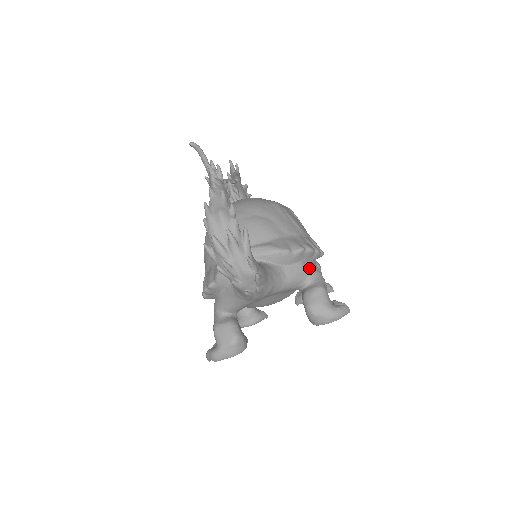
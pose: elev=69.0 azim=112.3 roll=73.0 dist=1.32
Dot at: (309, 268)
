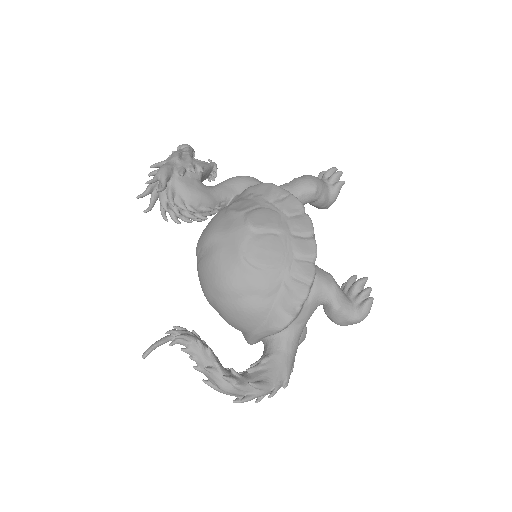
Dot at: (315, 297)
